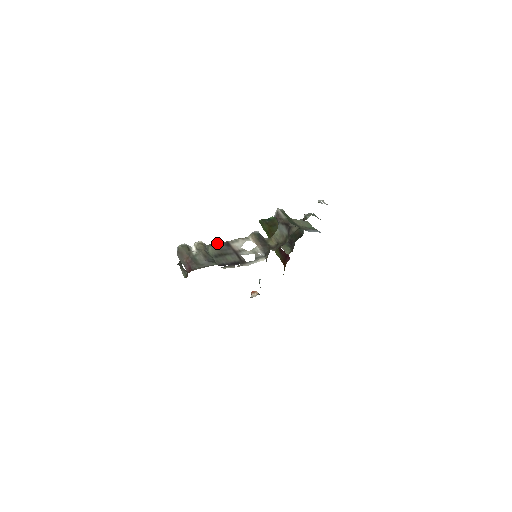
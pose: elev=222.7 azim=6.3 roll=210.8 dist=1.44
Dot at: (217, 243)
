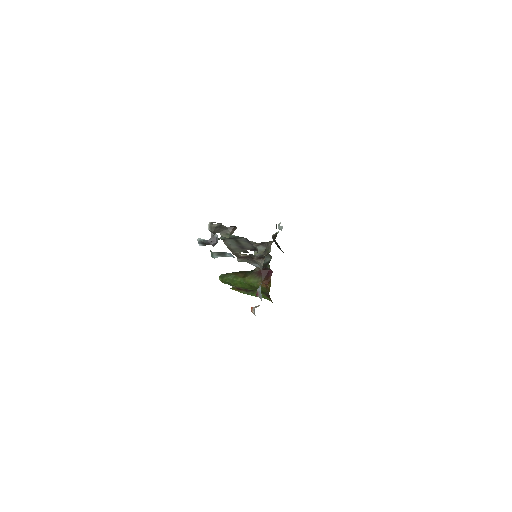
Dot at: (225, 243)
